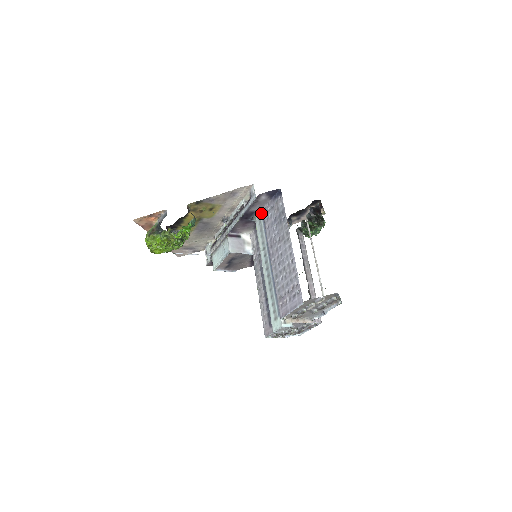
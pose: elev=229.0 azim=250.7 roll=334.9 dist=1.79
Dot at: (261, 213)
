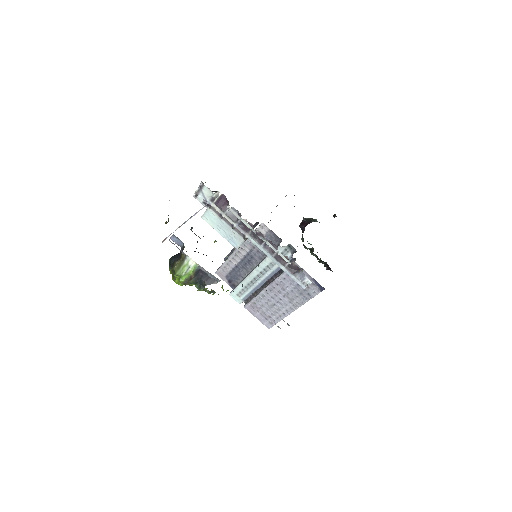
Dot at: (292, 257)
